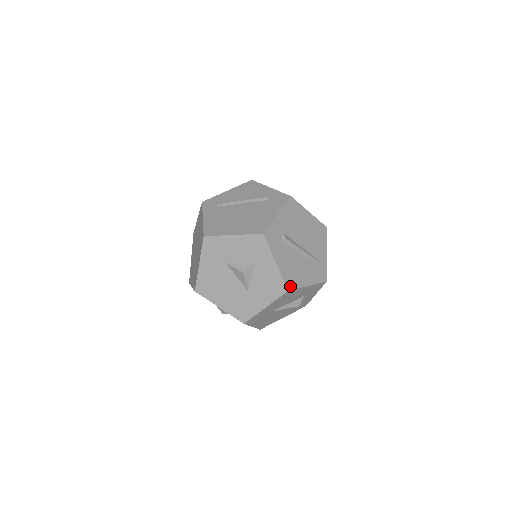
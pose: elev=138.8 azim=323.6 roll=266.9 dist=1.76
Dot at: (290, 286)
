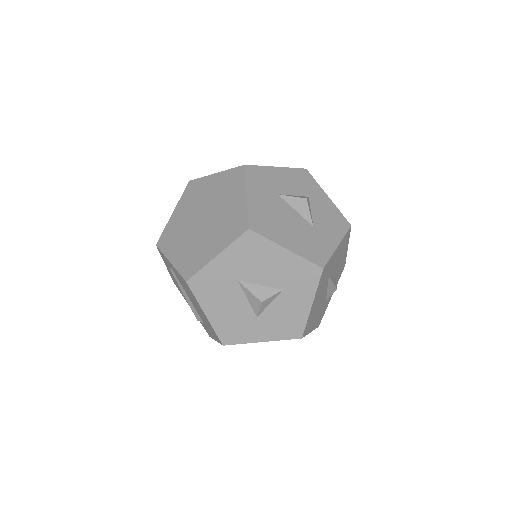
Dot at: occluded
